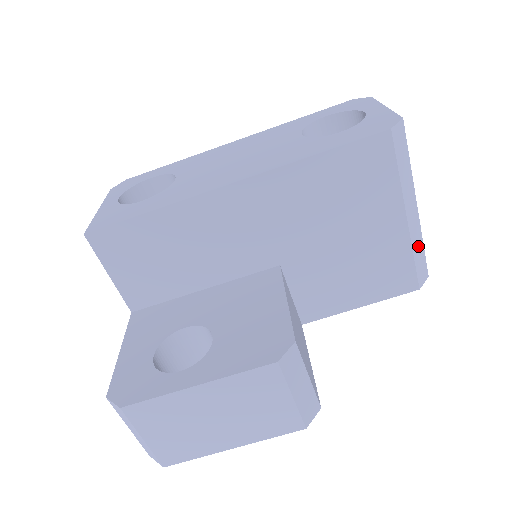
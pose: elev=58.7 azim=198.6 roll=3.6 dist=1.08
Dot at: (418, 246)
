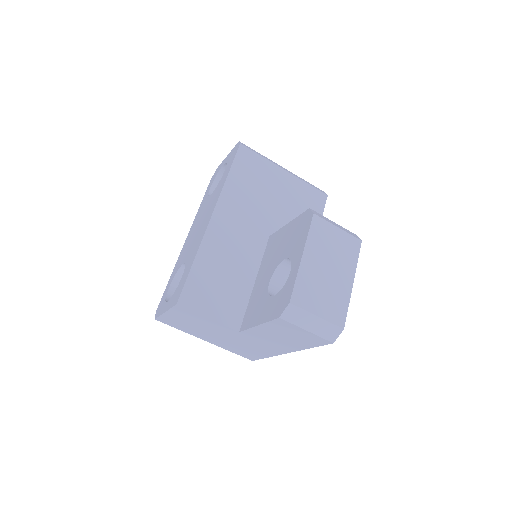
Dot at: occluded
